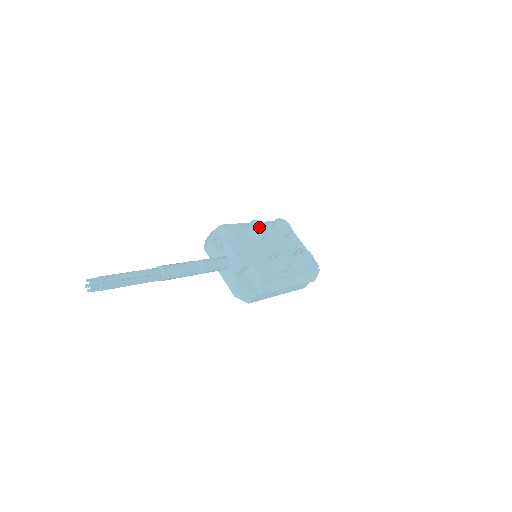
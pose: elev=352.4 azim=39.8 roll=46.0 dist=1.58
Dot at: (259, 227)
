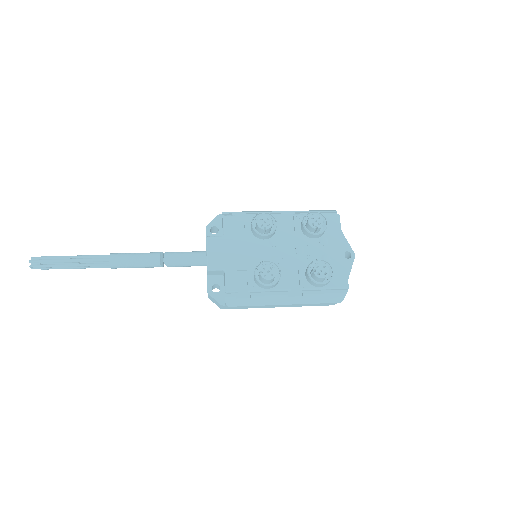
Dot at: (259, 224)
